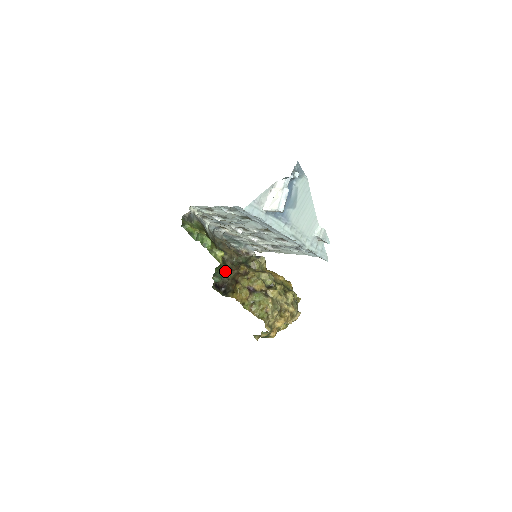
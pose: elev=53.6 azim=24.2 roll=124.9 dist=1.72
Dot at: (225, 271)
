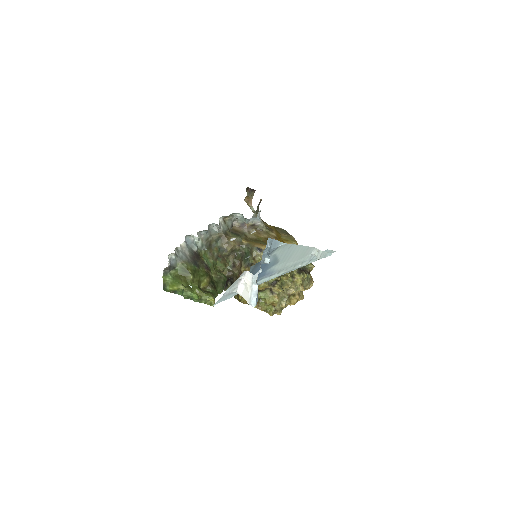
Dot at: (228, 269)
